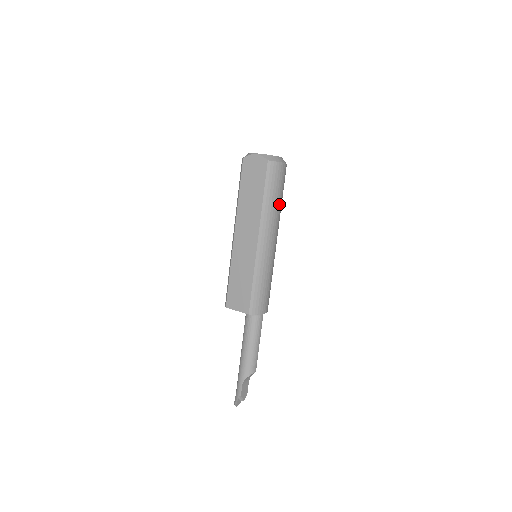
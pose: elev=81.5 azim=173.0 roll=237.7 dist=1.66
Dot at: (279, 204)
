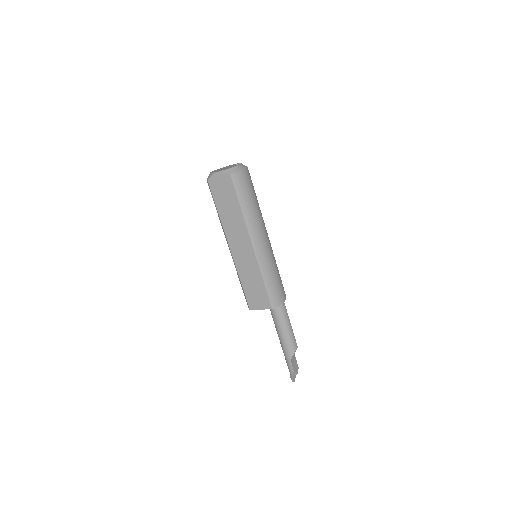
Dot at: (256, 206)
